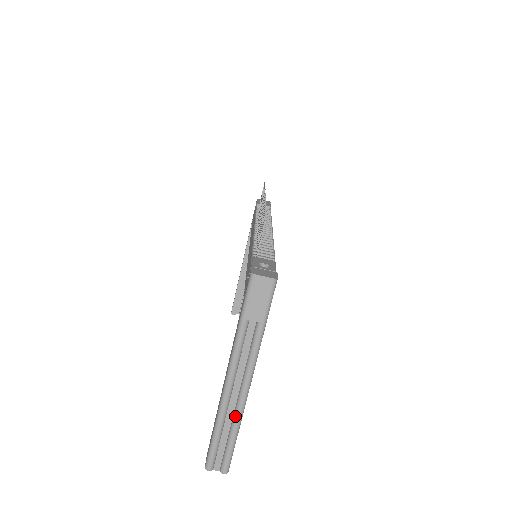
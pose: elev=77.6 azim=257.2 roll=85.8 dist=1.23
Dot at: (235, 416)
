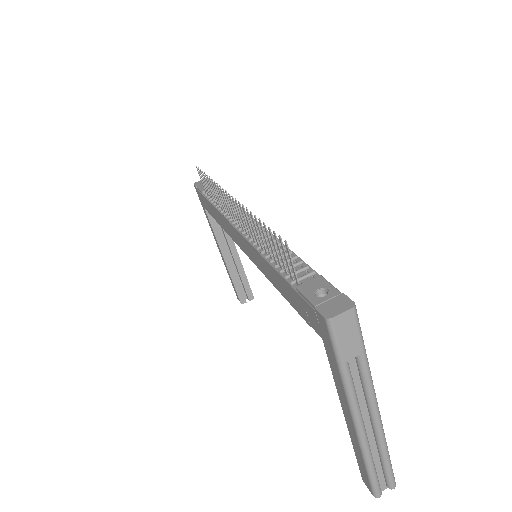
Dot at: (379, 442)
